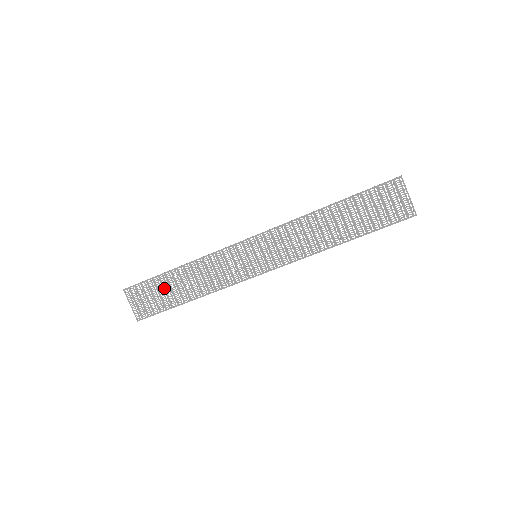
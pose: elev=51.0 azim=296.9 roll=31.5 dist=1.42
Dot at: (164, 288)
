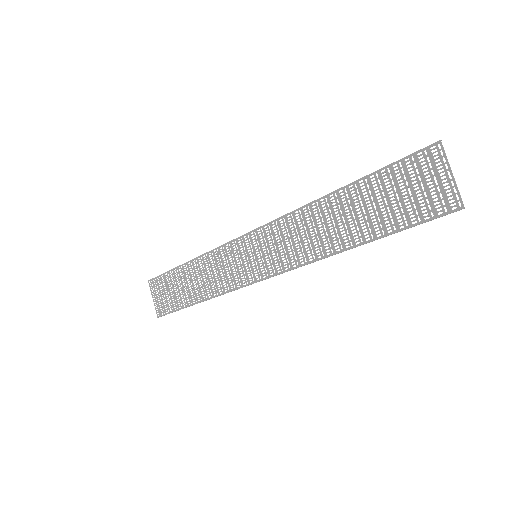
Dot at: (177, 284)
